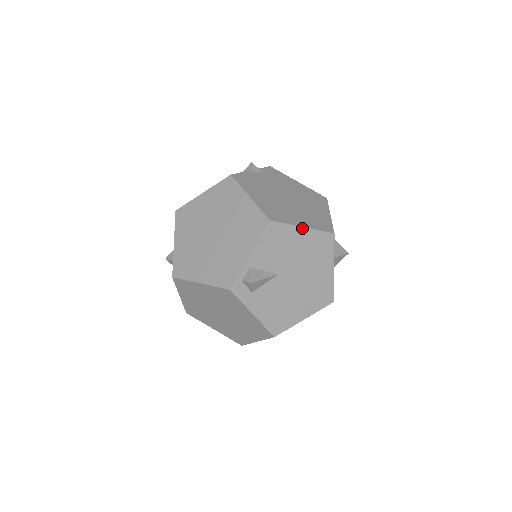
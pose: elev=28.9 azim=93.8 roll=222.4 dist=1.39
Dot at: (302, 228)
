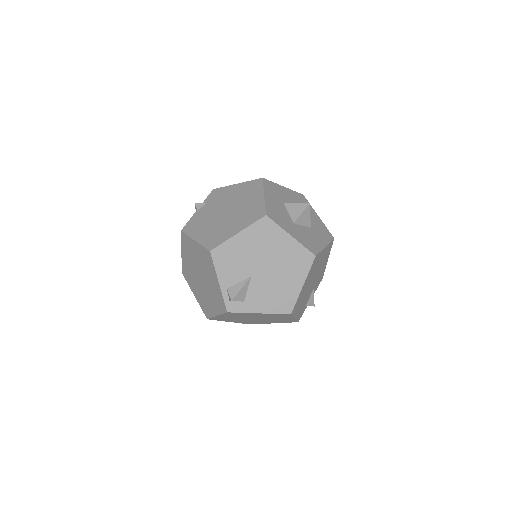
Dot at: (238, 234)
